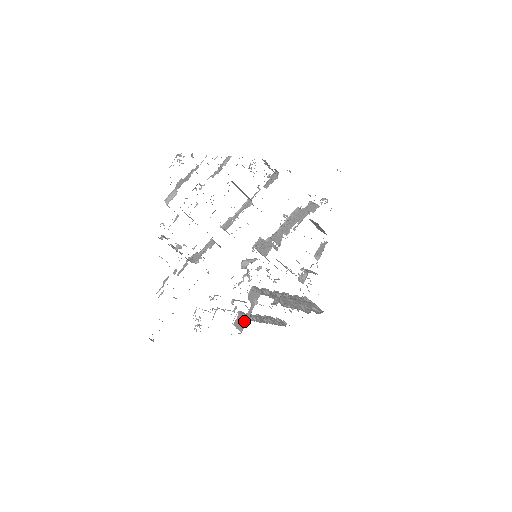
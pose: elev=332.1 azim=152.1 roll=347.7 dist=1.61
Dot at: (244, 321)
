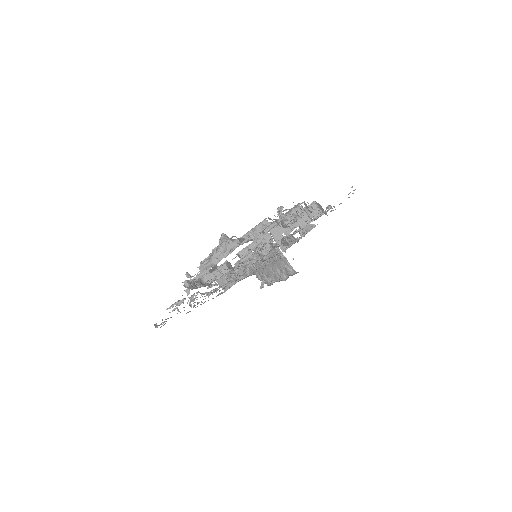
Dot at: (228, 284)
